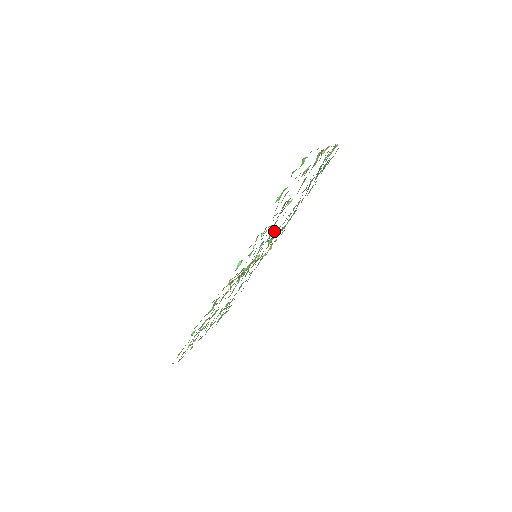
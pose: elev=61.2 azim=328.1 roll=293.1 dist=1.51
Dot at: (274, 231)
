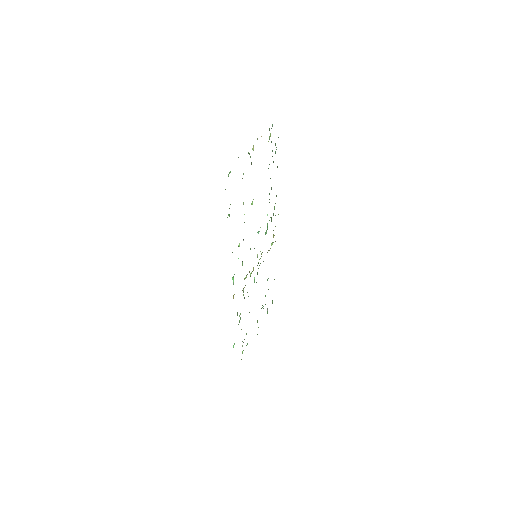
Dot at: occluded
